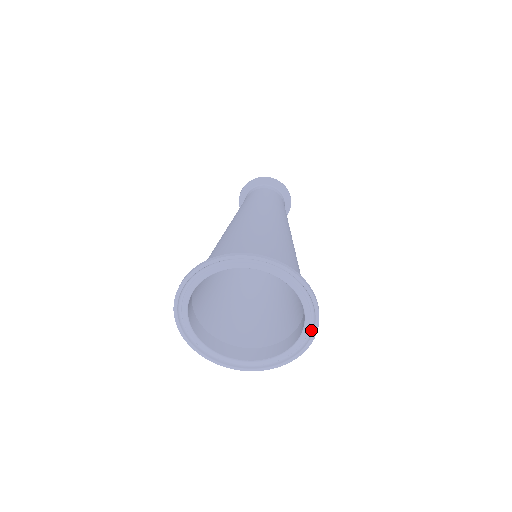
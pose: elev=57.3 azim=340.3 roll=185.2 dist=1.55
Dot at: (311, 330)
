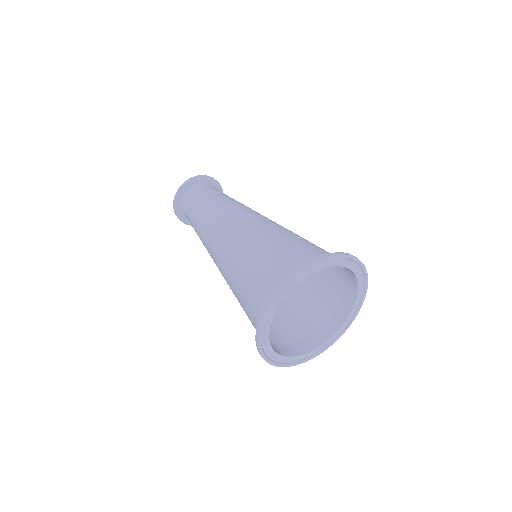
Dot at: (361, 295)
